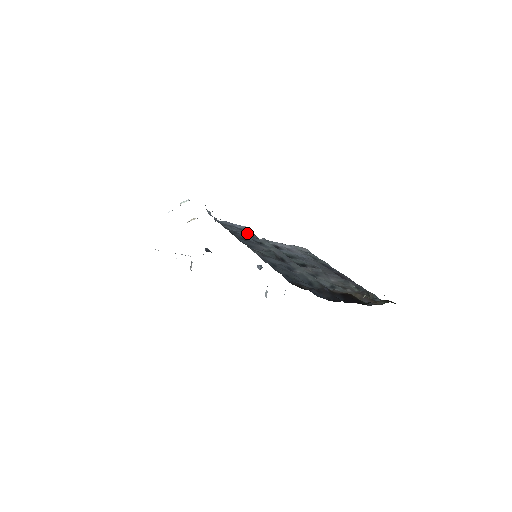
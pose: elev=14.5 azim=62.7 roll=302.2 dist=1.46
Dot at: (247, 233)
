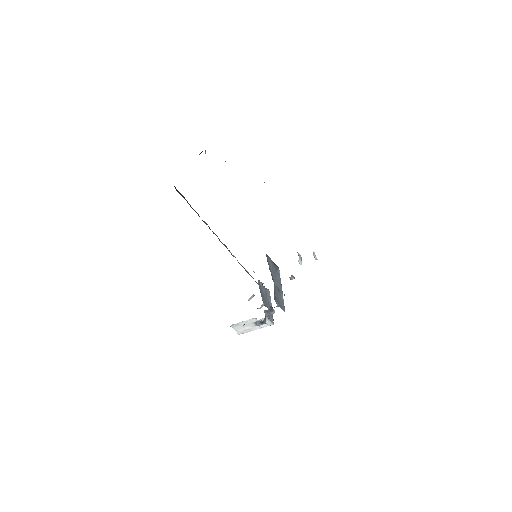
Dot at: occluded
